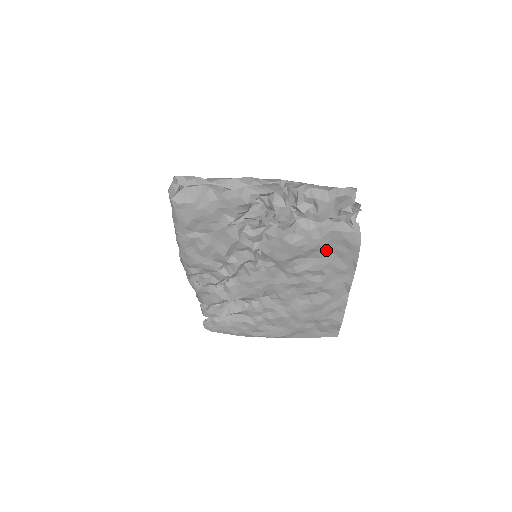
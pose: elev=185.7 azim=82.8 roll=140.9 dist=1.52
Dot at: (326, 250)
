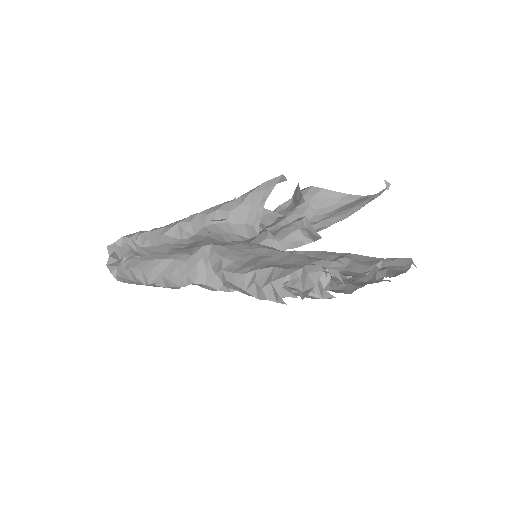
Dot at: occluded
